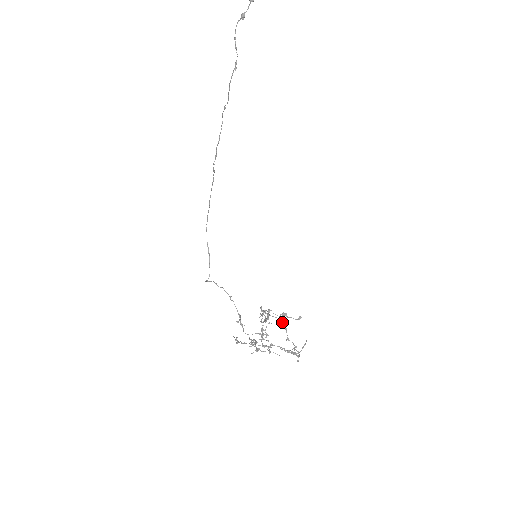
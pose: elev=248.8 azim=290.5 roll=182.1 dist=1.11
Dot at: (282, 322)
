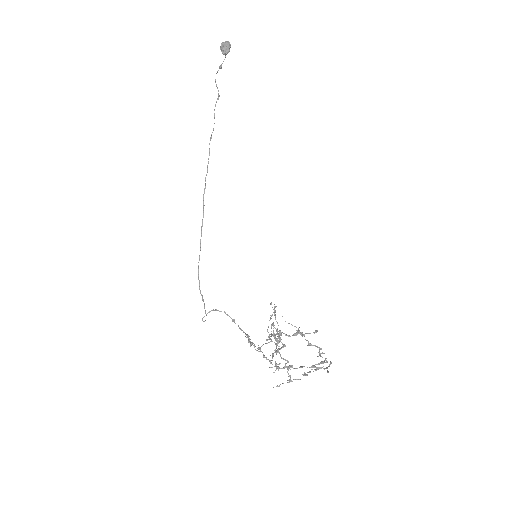
Dot at: (297, 331)
